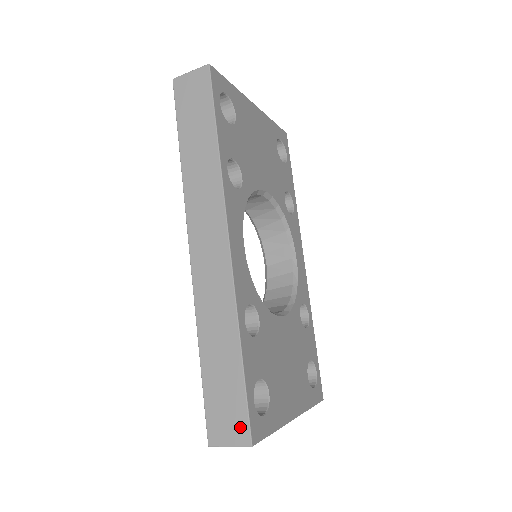
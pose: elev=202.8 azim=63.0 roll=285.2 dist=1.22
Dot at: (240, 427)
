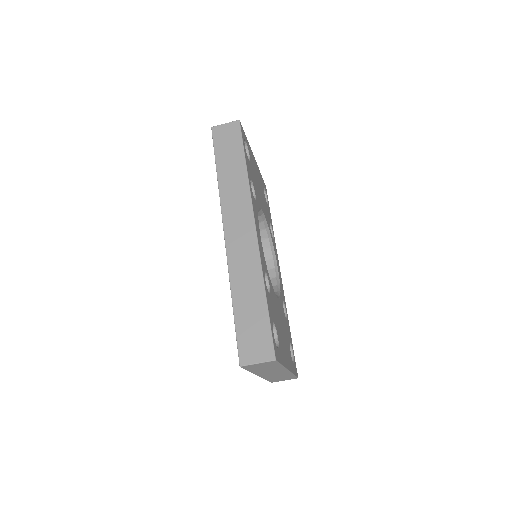
Dot at: (266, 348)
